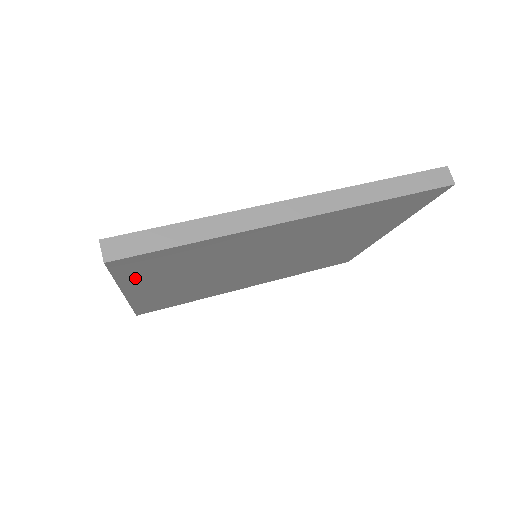
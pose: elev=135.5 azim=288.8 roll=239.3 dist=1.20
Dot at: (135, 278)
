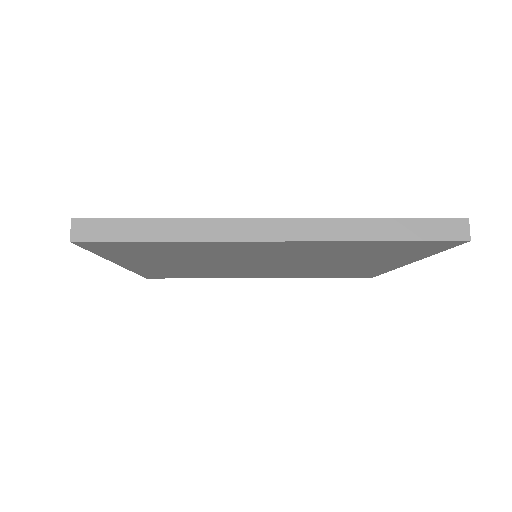
Dot at: (117, 255)
